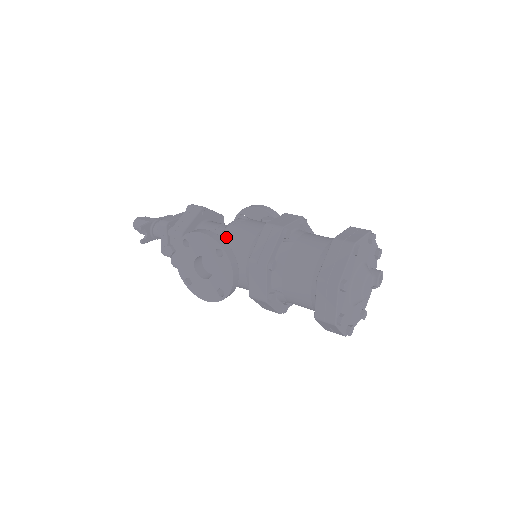
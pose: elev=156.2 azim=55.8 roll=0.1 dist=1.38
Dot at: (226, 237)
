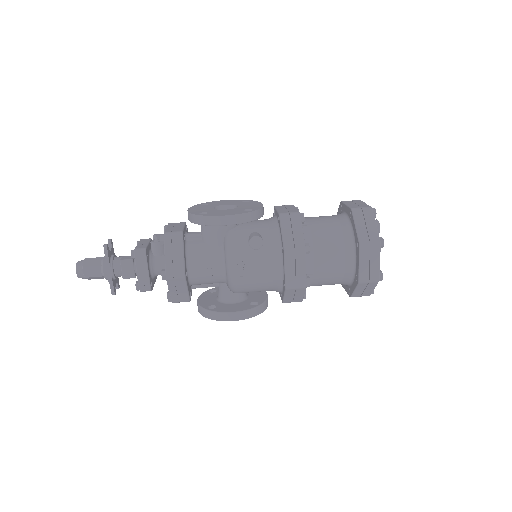
Dot at: (241, 291)
